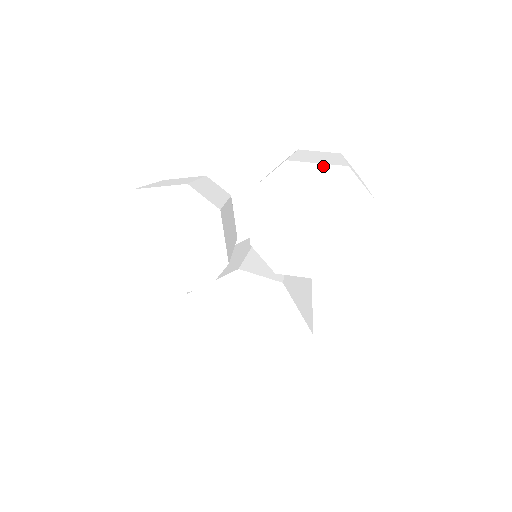
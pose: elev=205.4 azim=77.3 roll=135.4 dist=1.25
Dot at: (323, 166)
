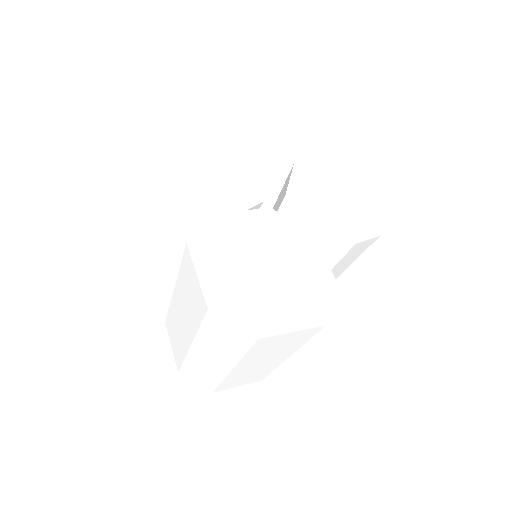
Dot at: (345, 171)
